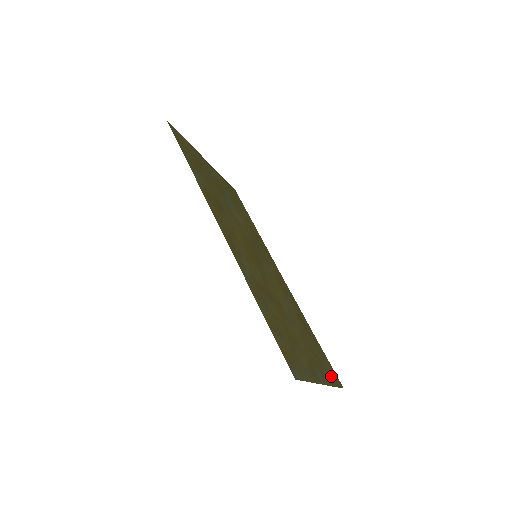
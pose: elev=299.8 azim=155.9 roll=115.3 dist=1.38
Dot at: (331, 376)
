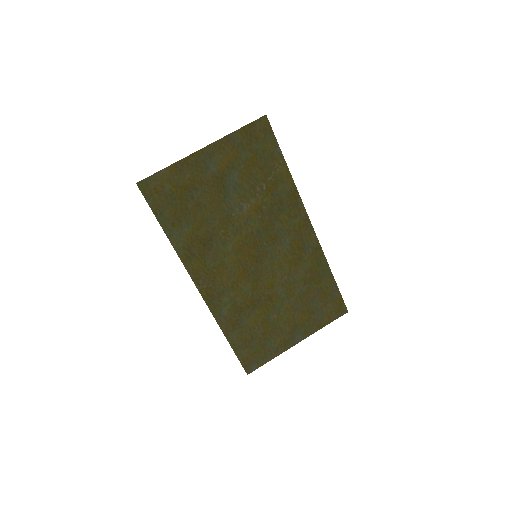
Dot at: (329, 315)
